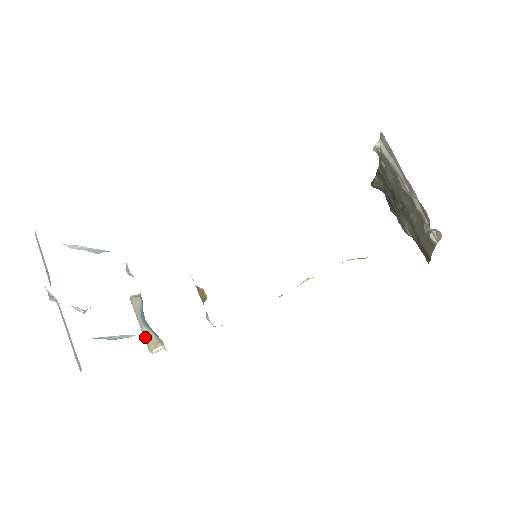
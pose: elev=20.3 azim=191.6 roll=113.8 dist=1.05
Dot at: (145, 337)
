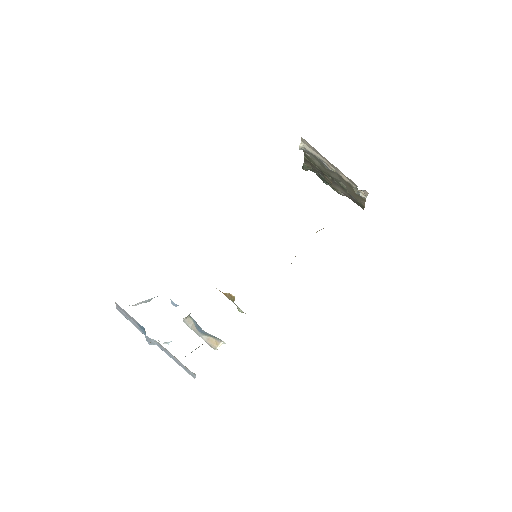
Dot at: (207, 342)
